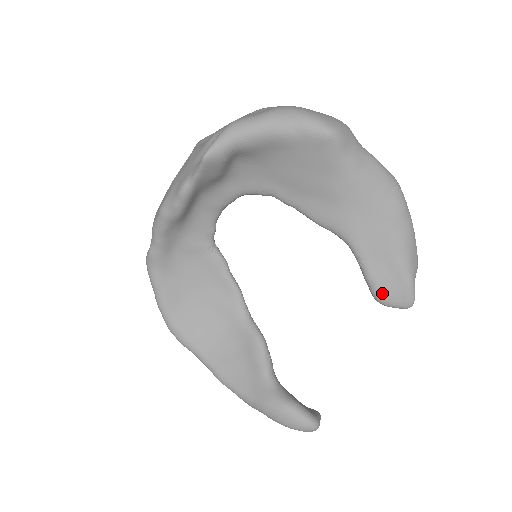
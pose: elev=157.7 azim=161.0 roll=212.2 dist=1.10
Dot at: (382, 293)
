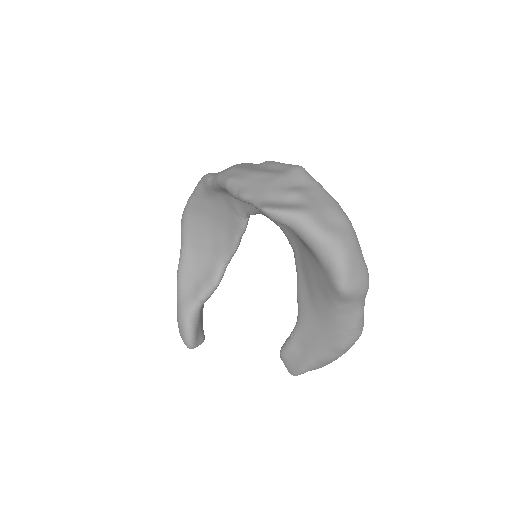
Dot at: (284, 356)
